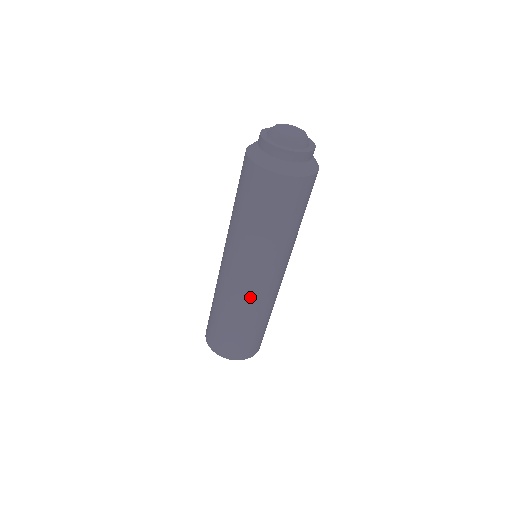
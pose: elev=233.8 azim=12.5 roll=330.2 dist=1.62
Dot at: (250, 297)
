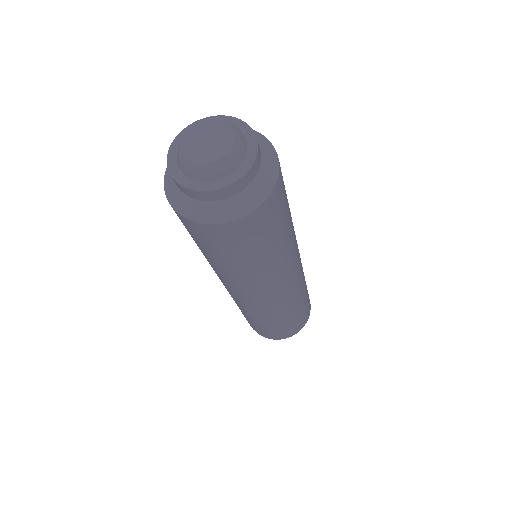
Dot at: (255, 308)
